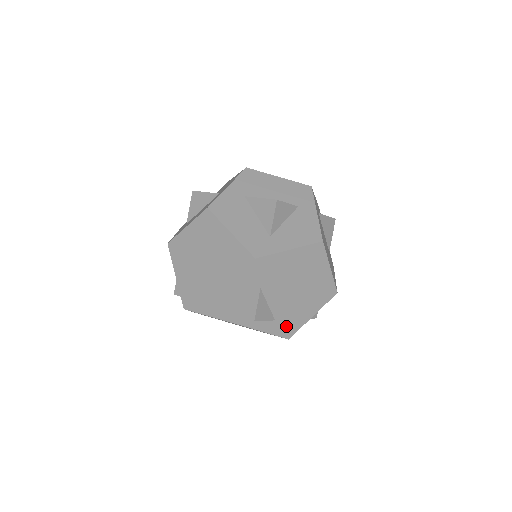
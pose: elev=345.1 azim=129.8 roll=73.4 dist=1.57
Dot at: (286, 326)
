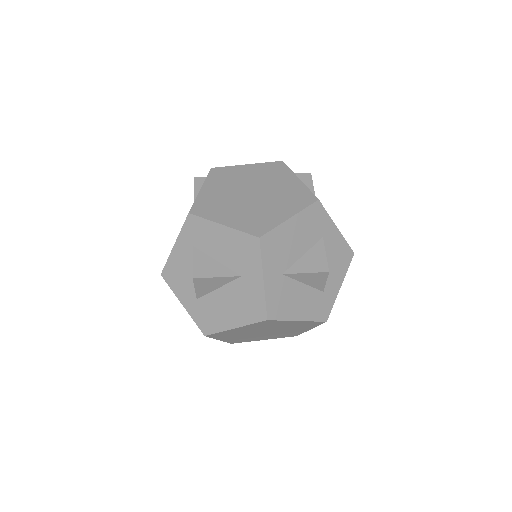
Dot at: occluded
